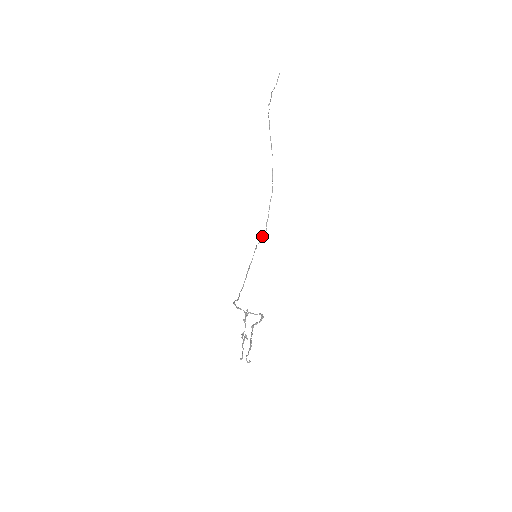
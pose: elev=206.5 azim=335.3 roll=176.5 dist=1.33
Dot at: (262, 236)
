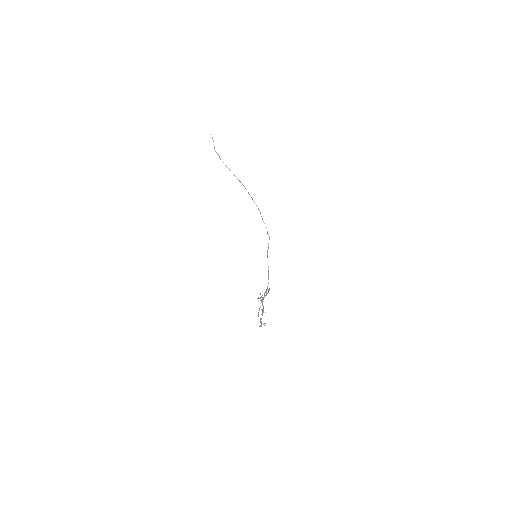
Dot at: (268, 243)
